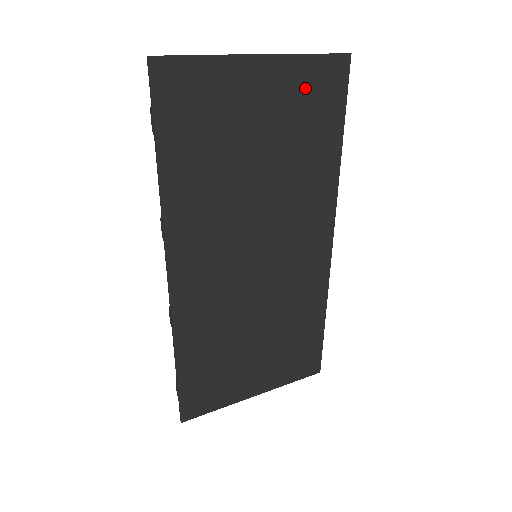
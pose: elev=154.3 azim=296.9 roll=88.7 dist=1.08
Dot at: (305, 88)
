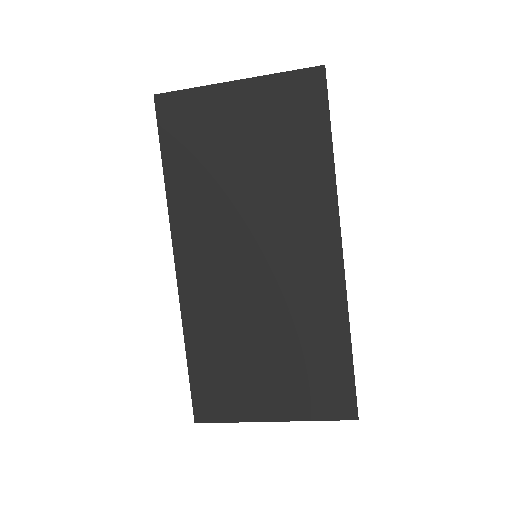
Dot at: (282, 100)
